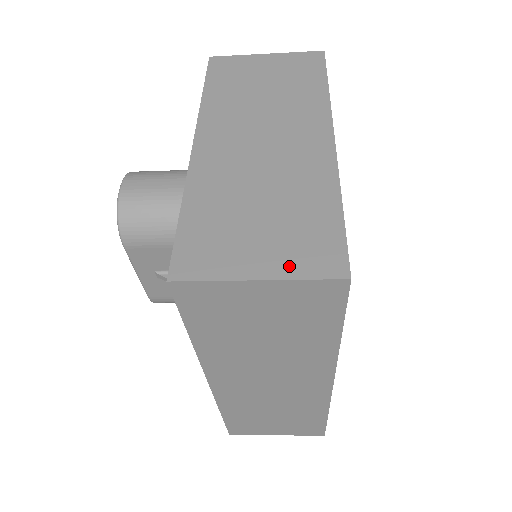
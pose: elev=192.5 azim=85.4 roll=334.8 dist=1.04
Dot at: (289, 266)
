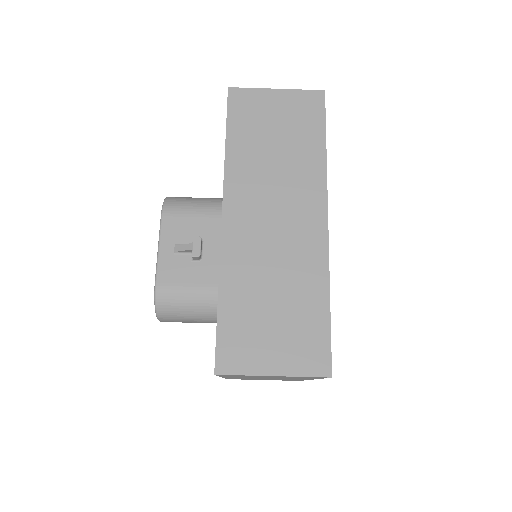
Dot at: occluded
